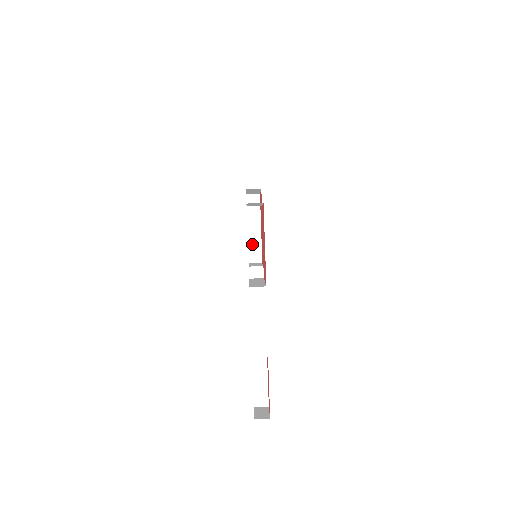
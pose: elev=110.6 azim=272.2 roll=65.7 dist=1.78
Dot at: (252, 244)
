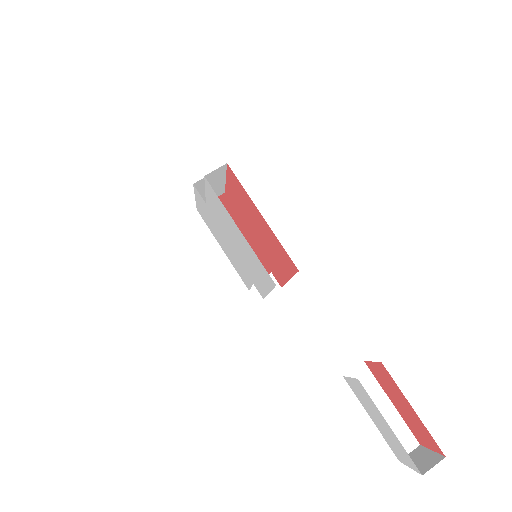
Dot at: occluded
